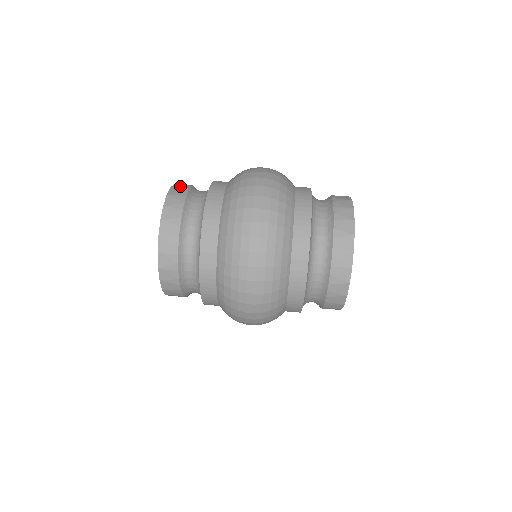
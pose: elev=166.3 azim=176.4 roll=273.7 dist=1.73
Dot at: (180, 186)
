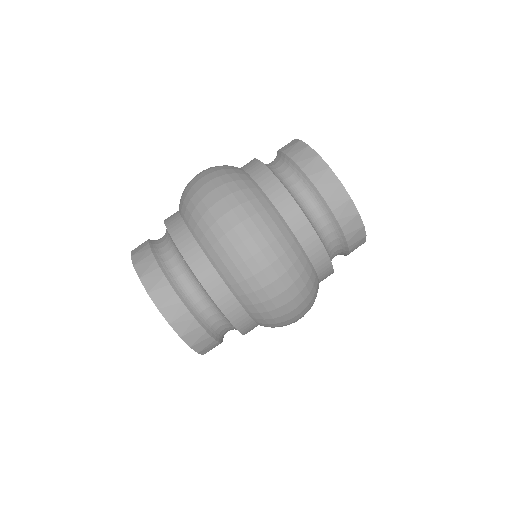
Dot at: (138, 249)
